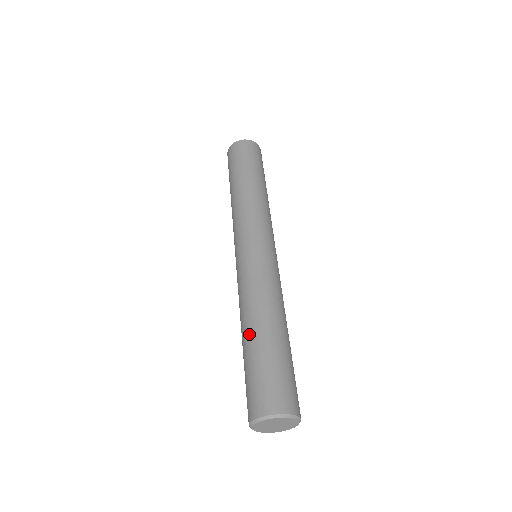
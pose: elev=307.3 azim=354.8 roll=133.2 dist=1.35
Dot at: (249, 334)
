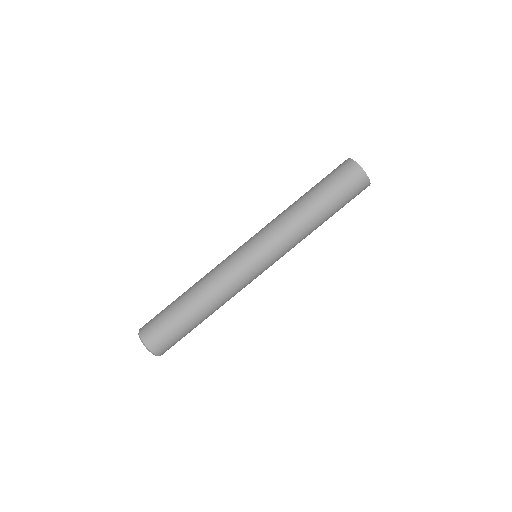
Dot at: (184, 294)
